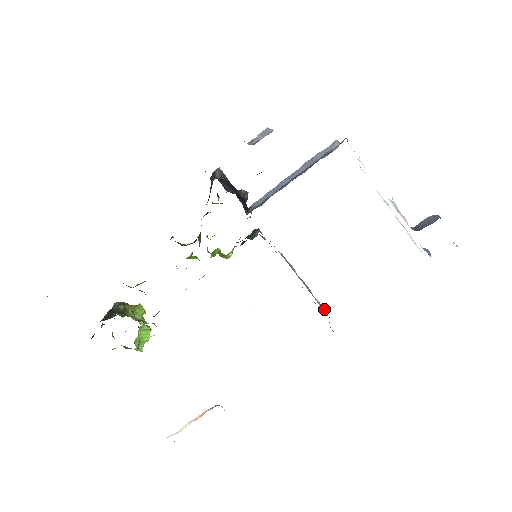
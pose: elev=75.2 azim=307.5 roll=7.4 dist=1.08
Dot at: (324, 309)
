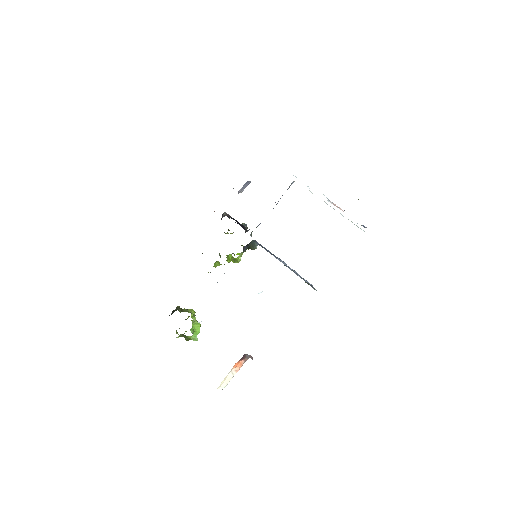
Dot at: occluded
